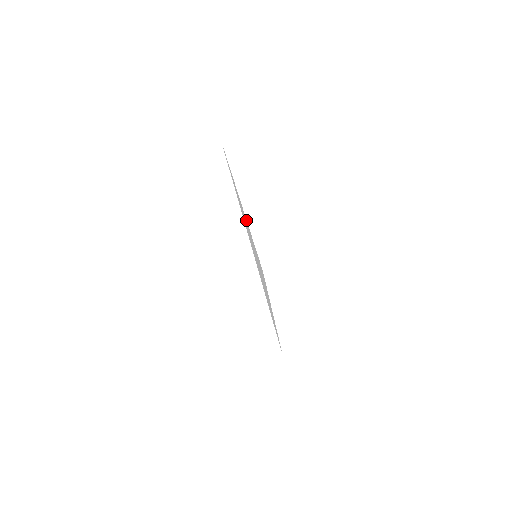
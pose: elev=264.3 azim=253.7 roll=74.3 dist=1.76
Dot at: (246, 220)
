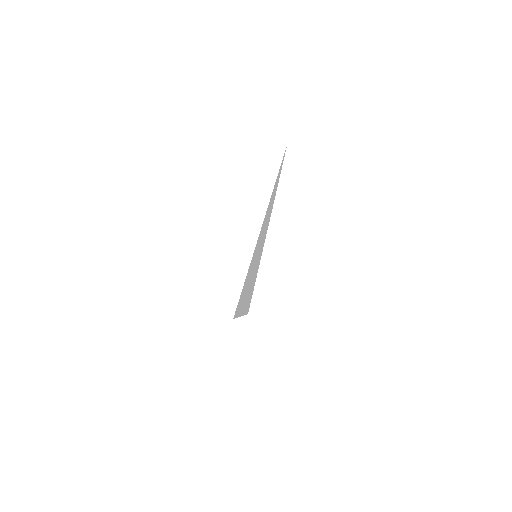
Dot at: (258, 238)
